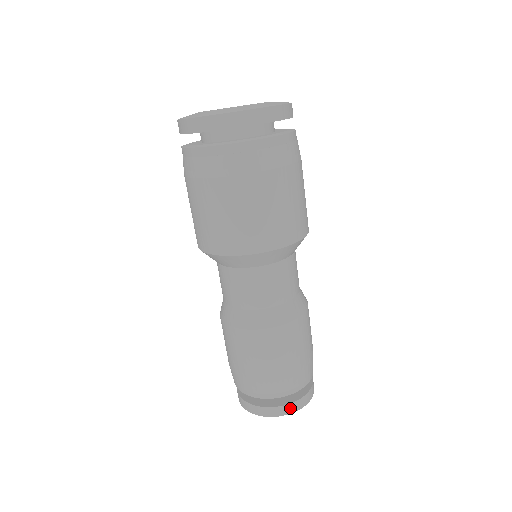
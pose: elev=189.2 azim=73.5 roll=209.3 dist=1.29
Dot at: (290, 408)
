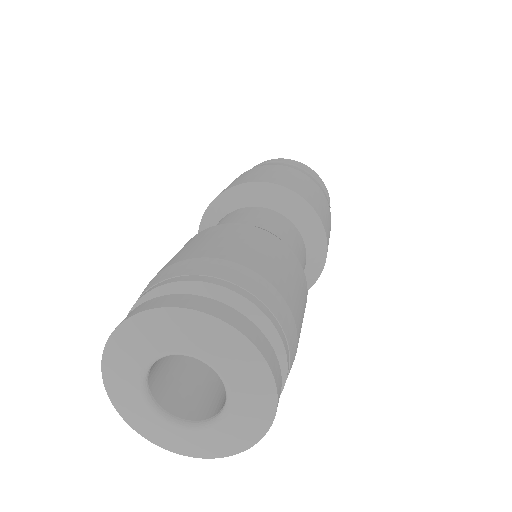
Dot at: (144, 307)
